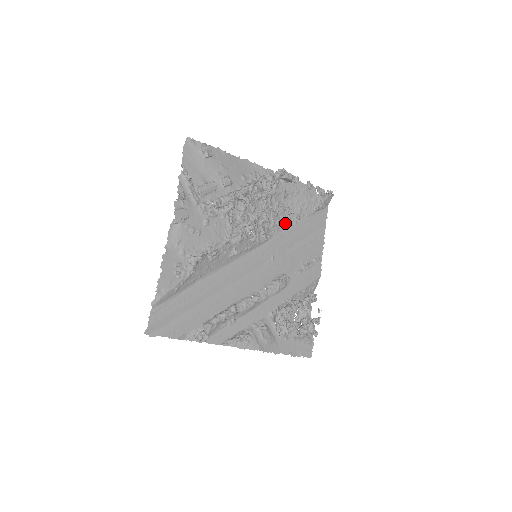
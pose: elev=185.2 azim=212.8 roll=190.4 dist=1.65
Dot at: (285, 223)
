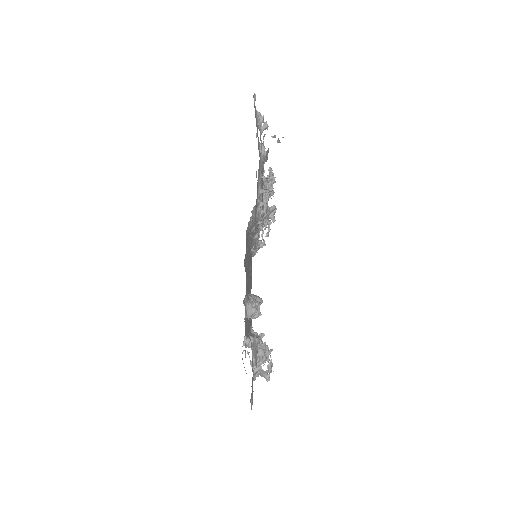
Dot at: occluded
